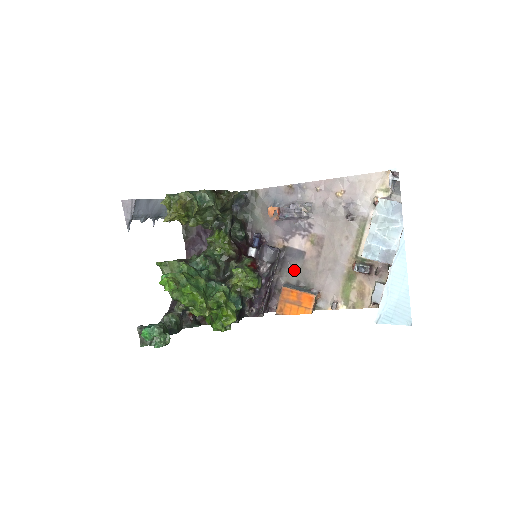
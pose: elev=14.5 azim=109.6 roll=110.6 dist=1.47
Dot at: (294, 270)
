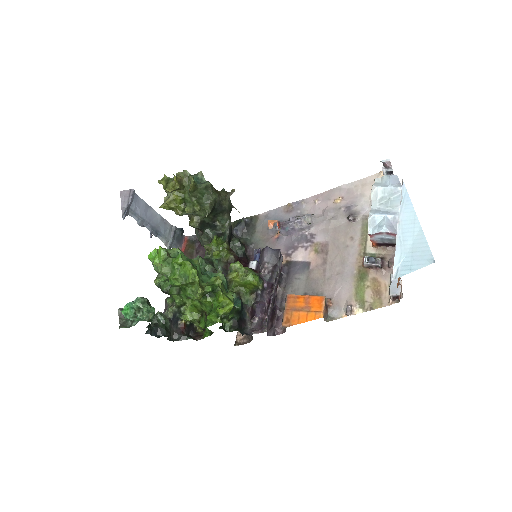
Dot at: (300, 283)
